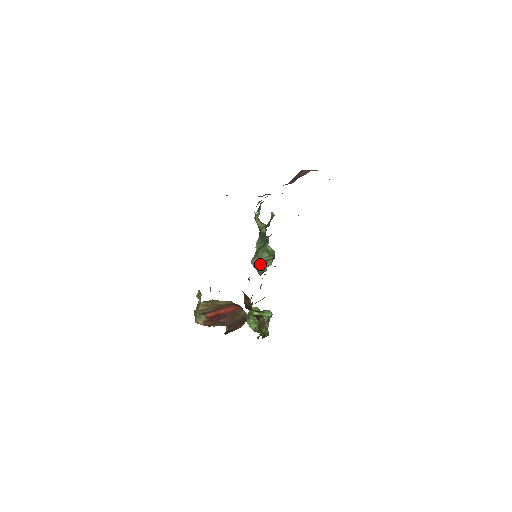
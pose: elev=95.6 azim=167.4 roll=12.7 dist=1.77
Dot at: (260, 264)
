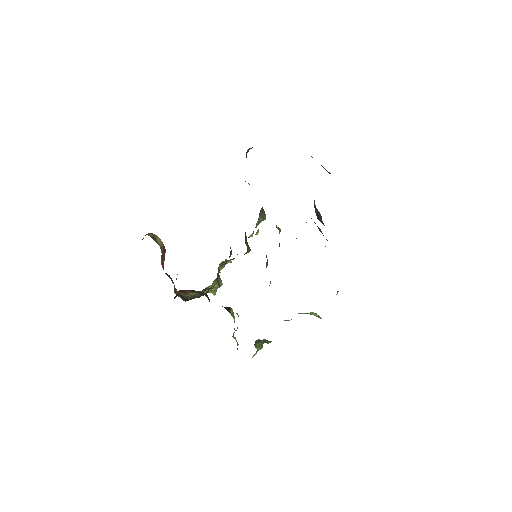
Dot at: occluded
